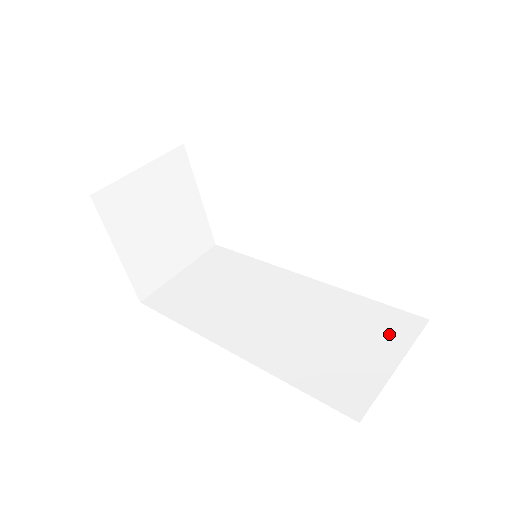
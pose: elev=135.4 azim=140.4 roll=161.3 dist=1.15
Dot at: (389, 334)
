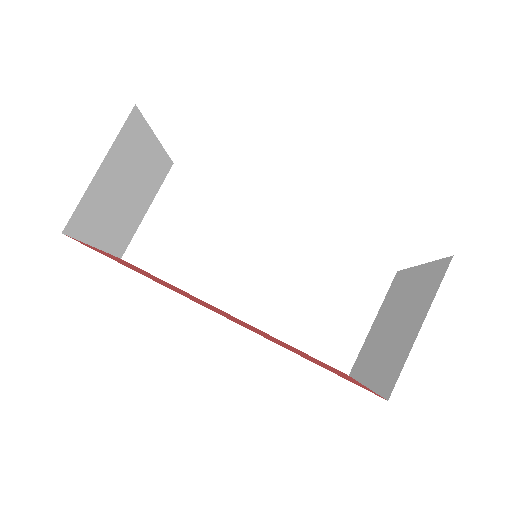
Dot at: (365, 289)
